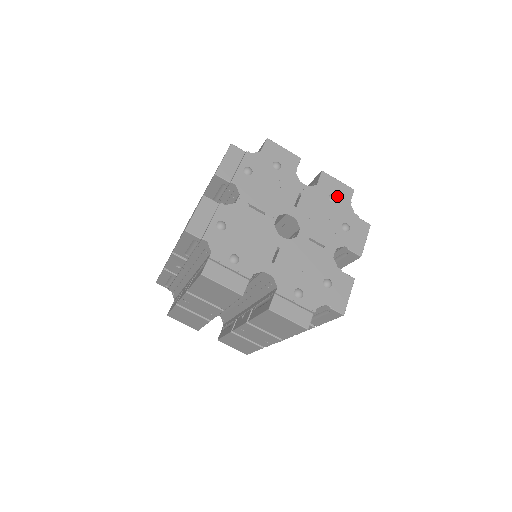
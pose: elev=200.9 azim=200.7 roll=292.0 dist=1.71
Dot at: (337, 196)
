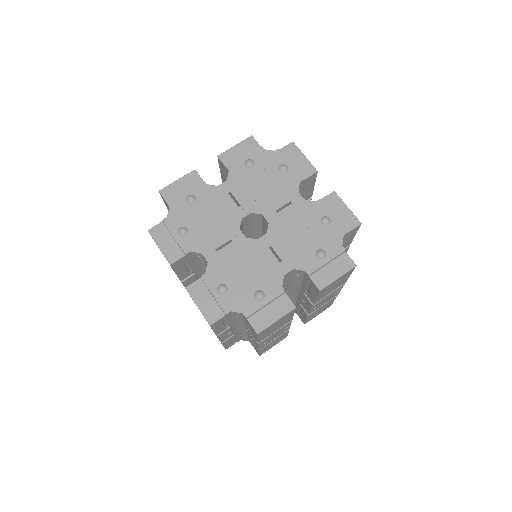
Dot at: (249, 158)
